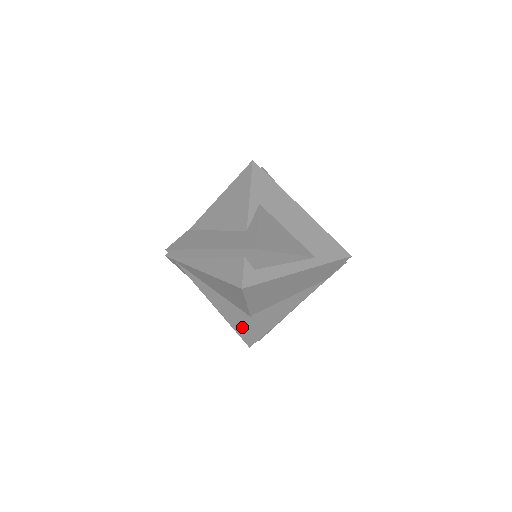
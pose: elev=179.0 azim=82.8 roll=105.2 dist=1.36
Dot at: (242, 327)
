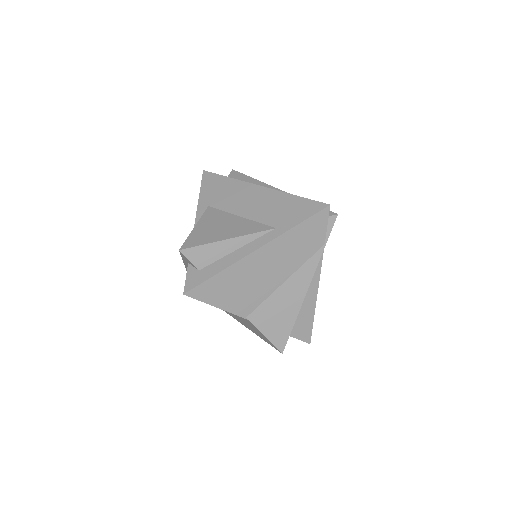
Dot at: (260, 334)
